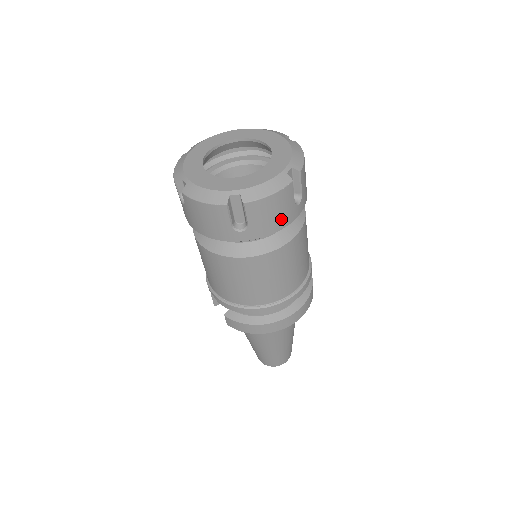
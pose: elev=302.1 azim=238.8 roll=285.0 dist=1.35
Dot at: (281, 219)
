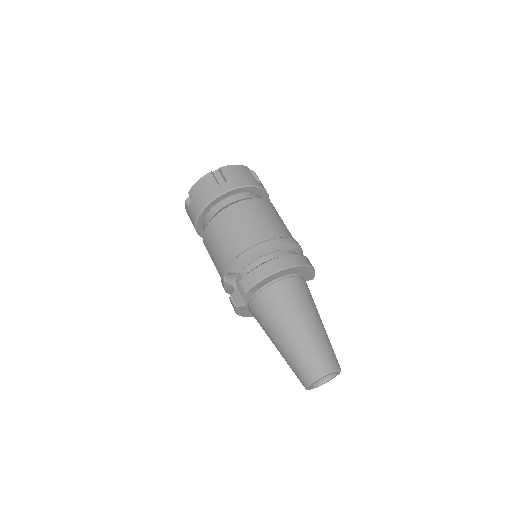
Dot at: (248, 180)
